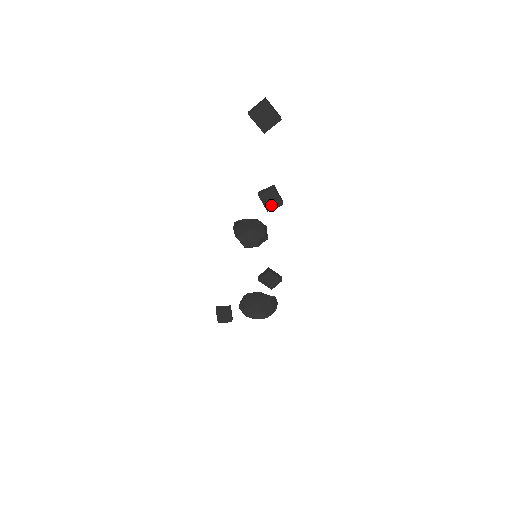
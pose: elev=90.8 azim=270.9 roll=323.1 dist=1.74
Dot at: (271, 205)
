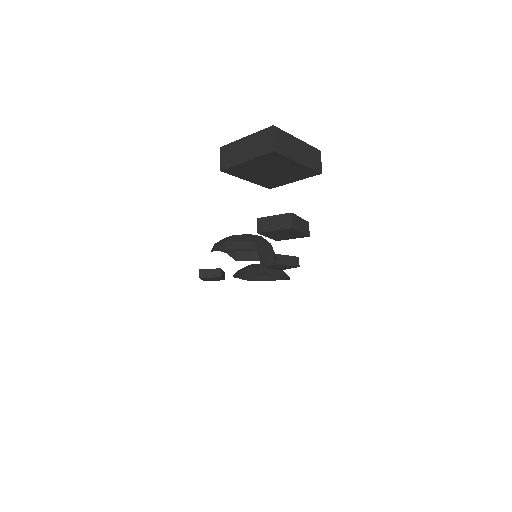
Dot at: (284, 237)
